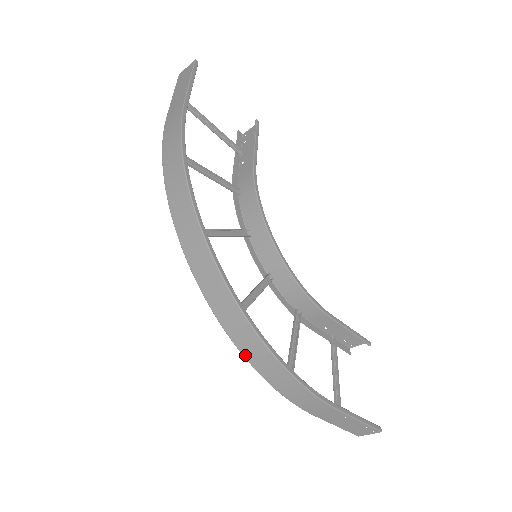
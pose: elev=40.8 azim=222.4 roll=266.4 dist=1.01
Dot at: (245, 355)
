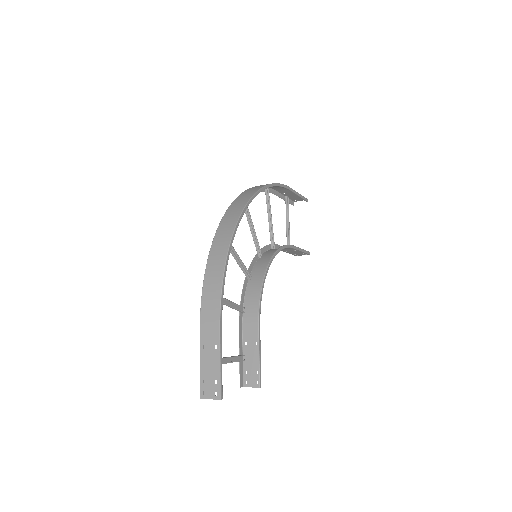
Dot at: (212, 247)
